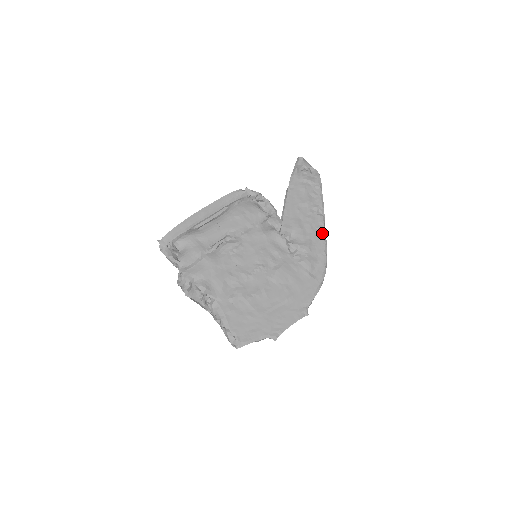
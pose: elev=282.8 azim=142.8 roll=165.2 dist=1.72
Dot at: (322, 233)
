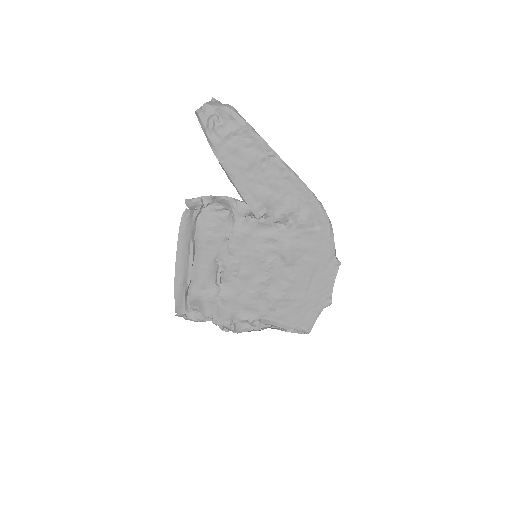
Dot at: (292, 179)
